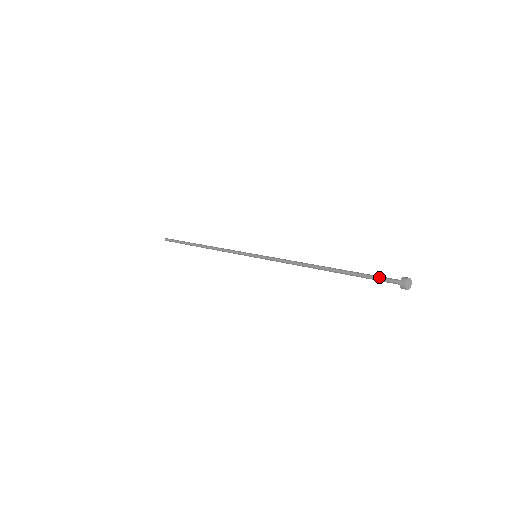
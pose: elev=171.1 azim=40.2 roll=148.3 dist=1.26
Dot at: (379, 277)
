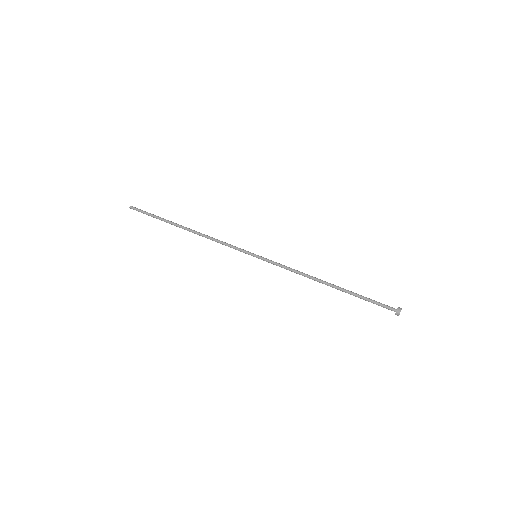
Dot at: (378, 304)
